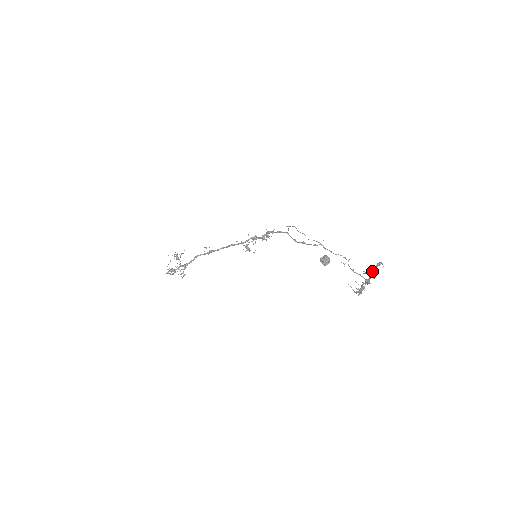
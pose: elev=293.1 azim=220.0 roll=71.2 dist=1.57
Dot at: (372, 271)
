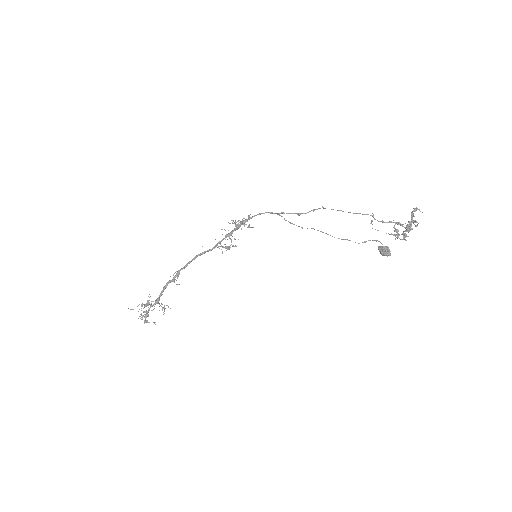
Dot at: (413, 221)
